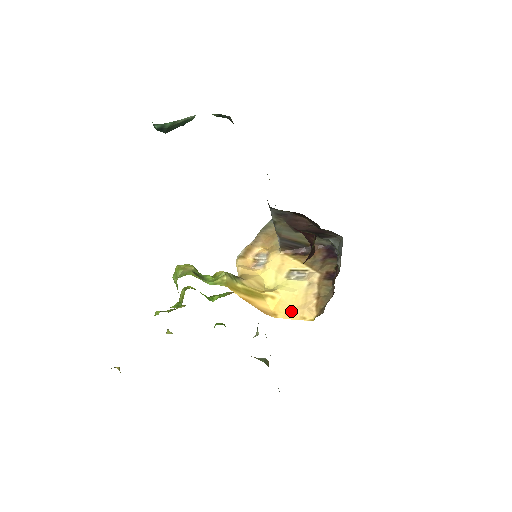
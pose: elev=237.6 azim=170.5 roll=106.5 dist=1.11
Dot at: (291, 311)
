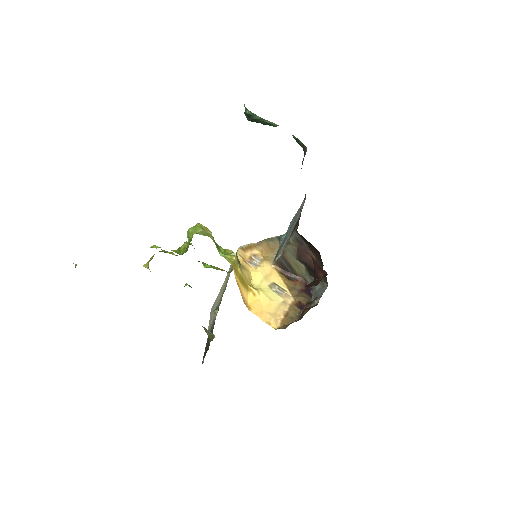
Dot at: (262, 313)
